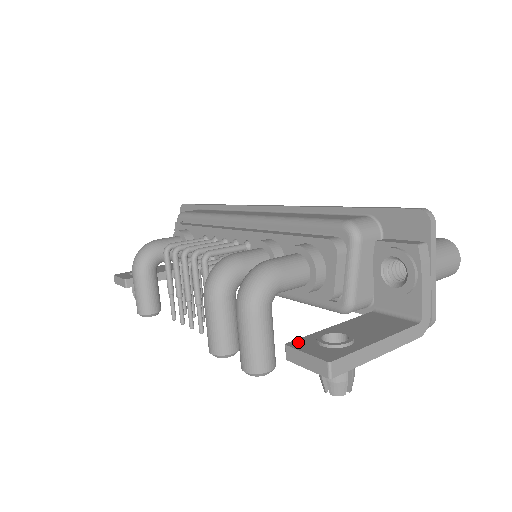
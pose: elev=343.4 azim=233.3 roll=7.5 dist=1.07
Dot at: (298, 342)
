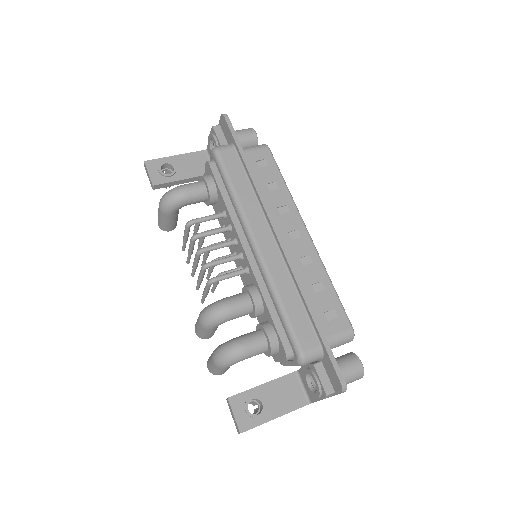
Dot at: (236, 399)
